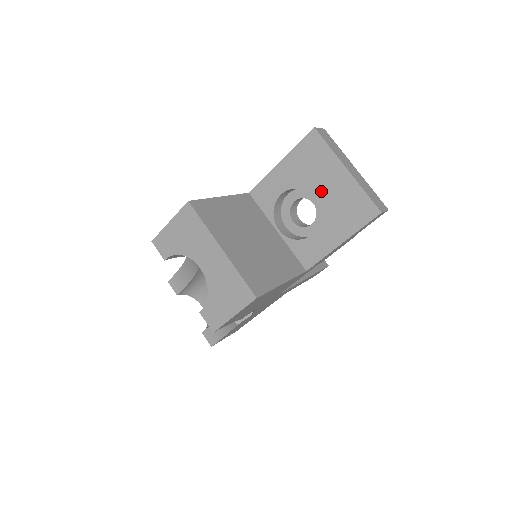
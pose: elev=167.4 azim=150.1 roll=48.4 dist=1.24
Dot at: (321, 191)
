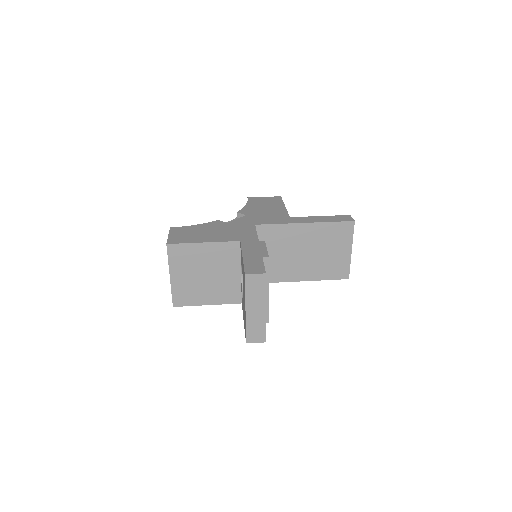
Dot at: occluded
